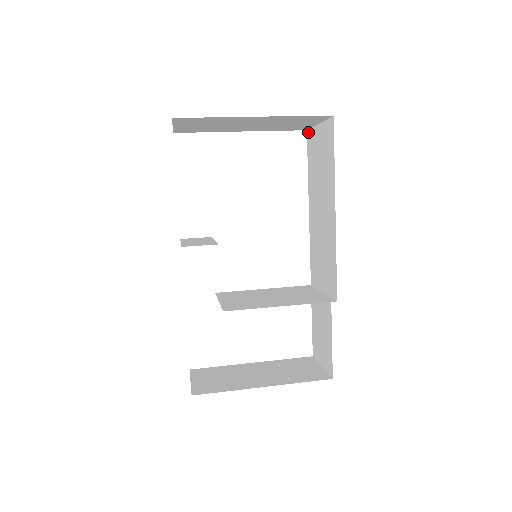
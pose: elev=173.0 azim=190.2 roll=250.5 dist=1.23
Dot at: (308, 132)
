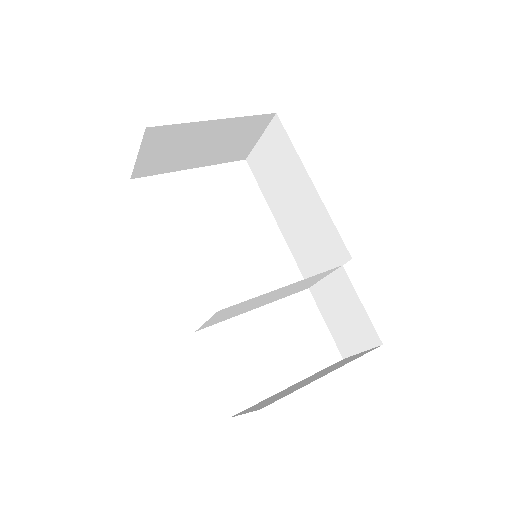
Dot at: (248, 159)
